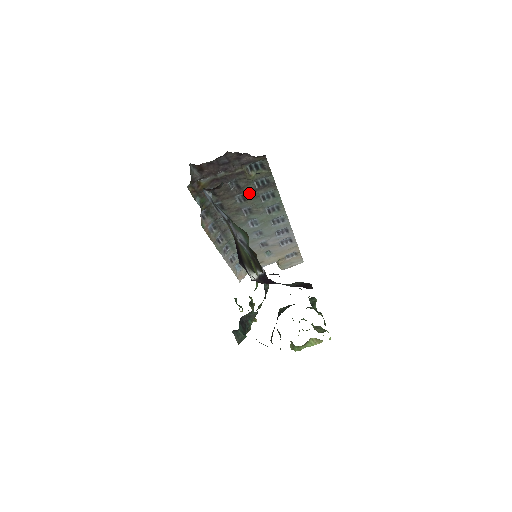
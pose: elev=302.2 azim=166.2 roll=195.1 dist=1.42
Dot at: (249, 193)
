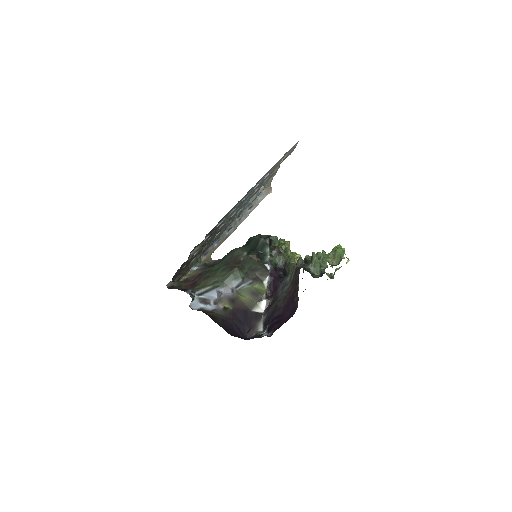
Dot at: occluded
